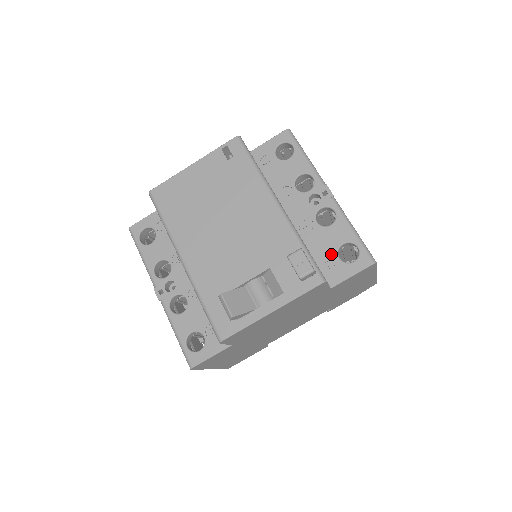
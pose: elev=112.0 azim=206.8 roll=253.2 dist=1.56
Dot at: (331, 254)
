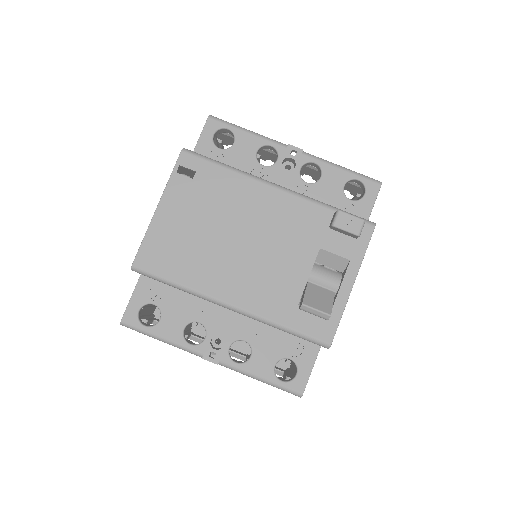
Dot at: (342, 201)
